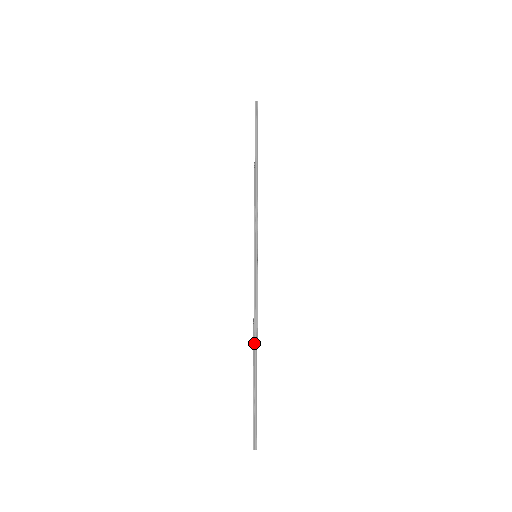
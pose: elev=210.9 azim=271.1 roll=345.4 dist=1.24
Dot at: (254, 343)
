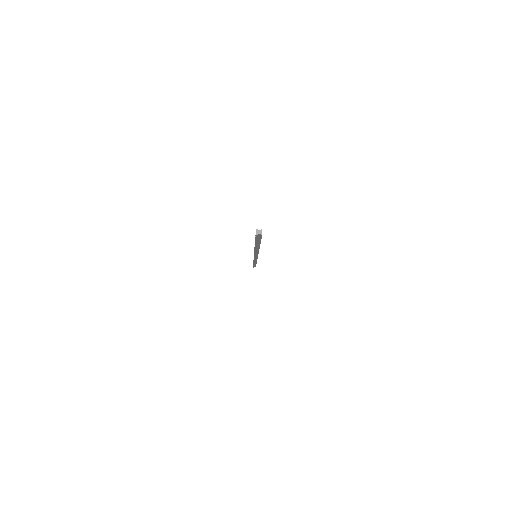
Dot at: occluded
